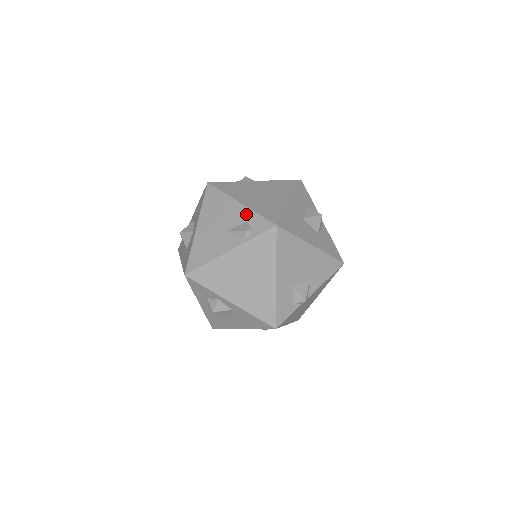
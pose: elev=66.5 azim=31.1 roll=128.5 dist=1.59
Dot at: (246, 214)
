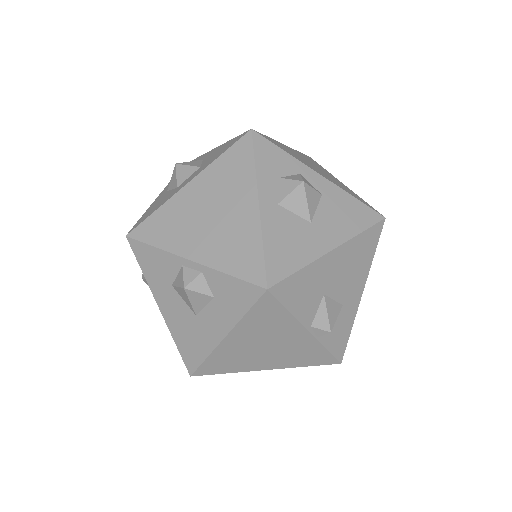
Dot at: occluded
